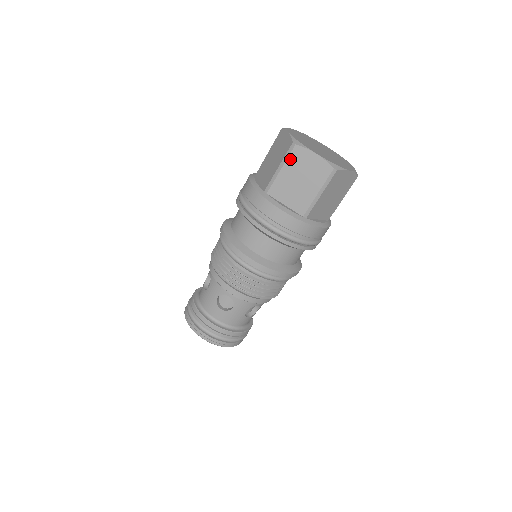
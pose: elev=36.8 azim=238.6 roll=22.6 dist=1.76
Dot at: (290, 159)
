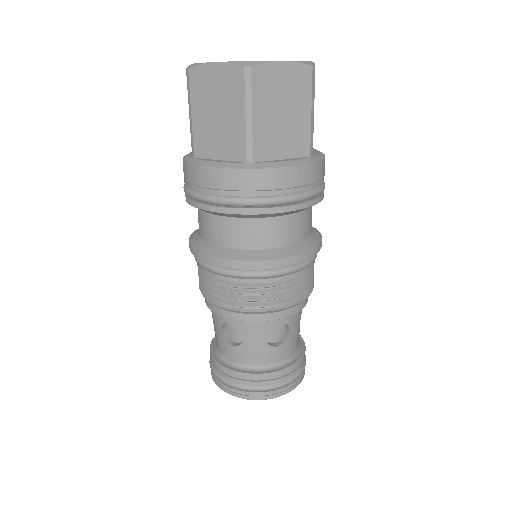
Dot at: (193, 93)
